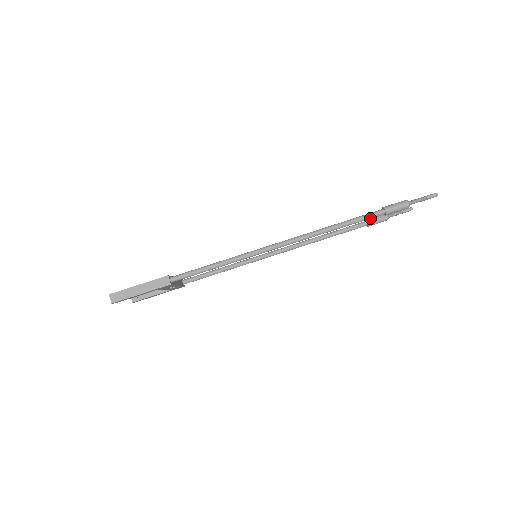
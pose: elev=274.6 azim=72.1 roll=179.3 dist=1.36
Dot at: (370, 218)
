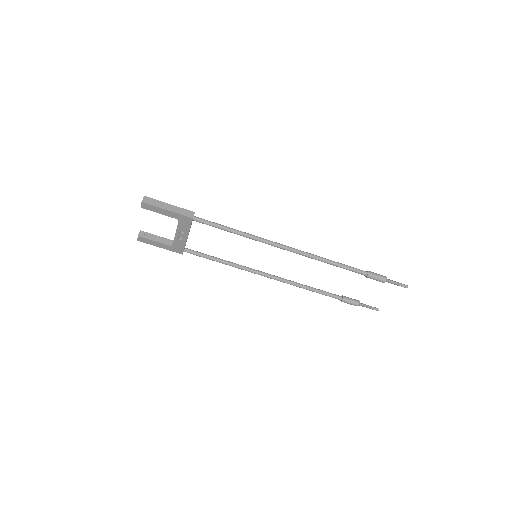
Dot at: (355, 271)
